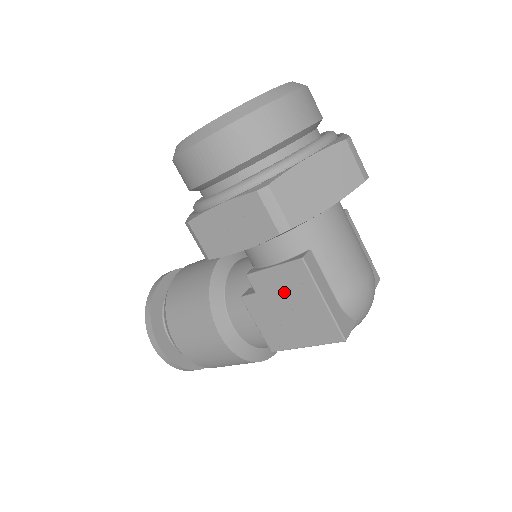
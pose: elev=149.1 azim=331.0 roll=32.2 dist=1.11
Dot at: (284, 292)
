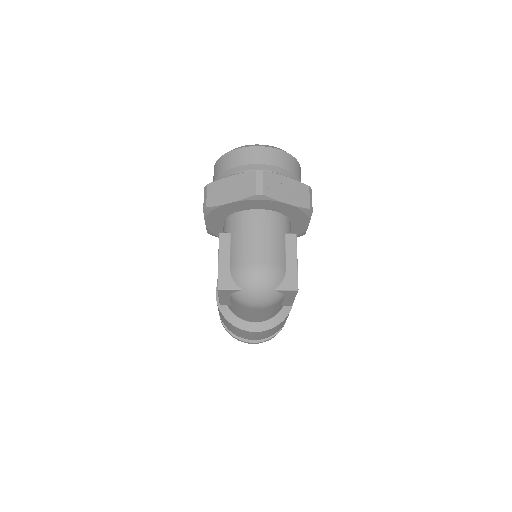
Dot at: occluded
